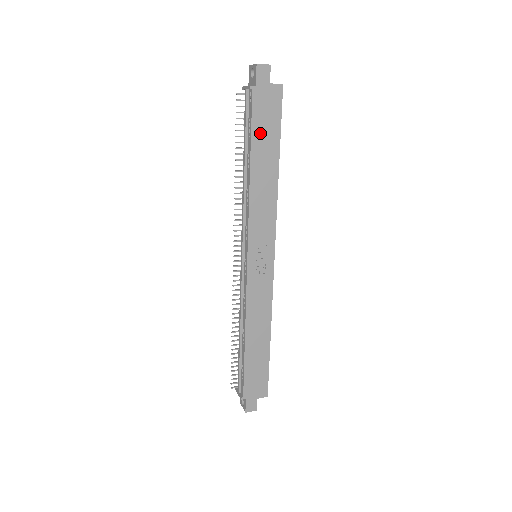
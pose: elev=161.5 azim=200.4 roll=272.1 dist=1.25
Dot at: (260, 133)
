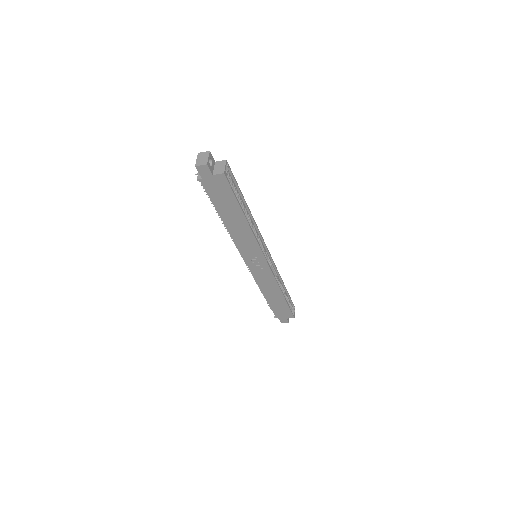
Dot at: (220, 203)
